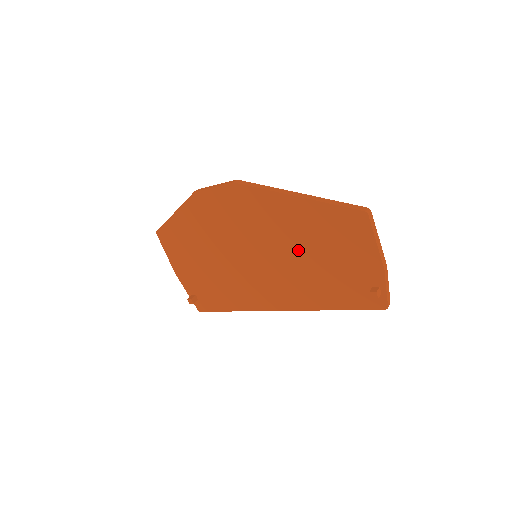
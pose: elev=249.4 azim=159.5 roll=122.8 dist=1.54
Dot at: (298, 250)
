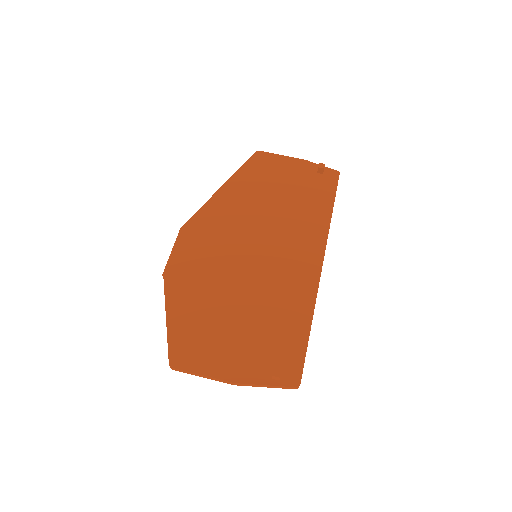
Dot at: (265, 209)
